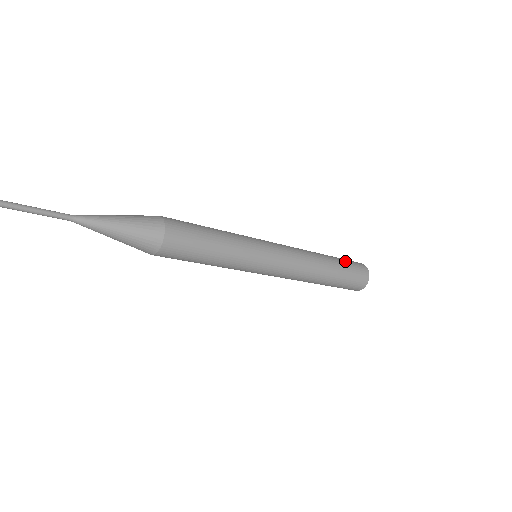
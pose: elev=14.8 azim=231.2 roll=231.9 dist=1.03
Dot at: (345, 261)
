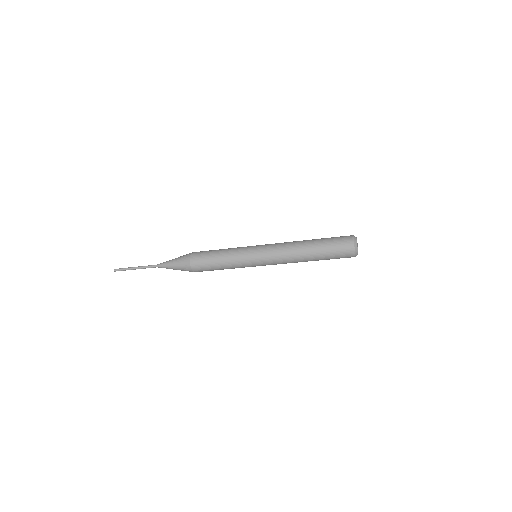
Dot at: (329, 240)
